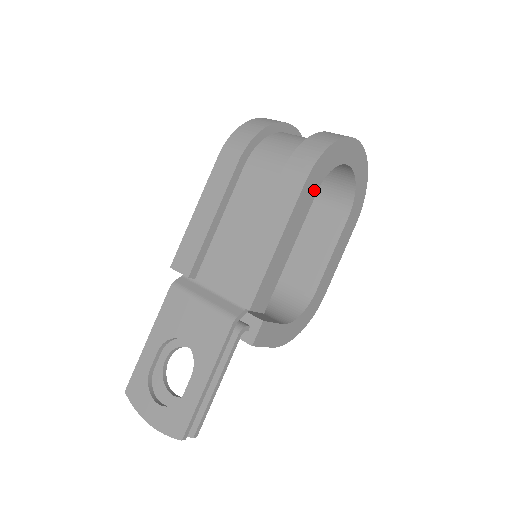
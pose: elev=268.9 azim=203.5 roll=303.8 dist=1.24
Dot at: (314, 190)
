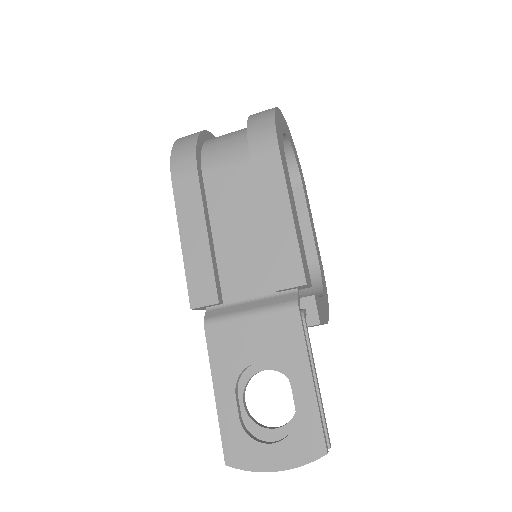
Dot at: (284, 157)
